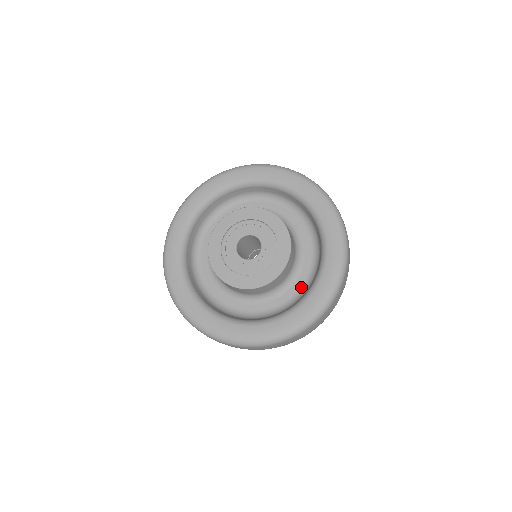
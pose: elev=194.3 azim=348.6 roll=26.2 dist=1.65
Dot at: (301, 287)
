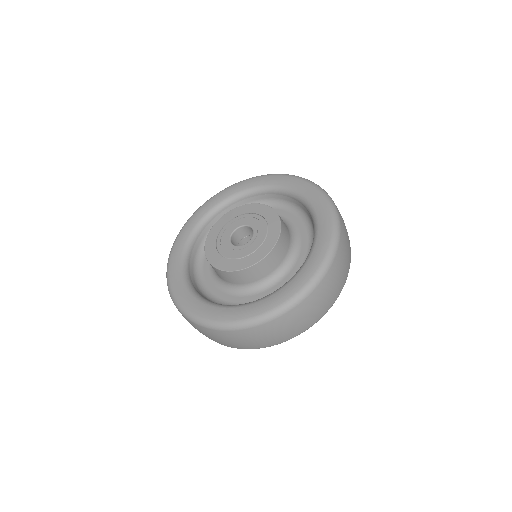
Dot at: (305, 258)
